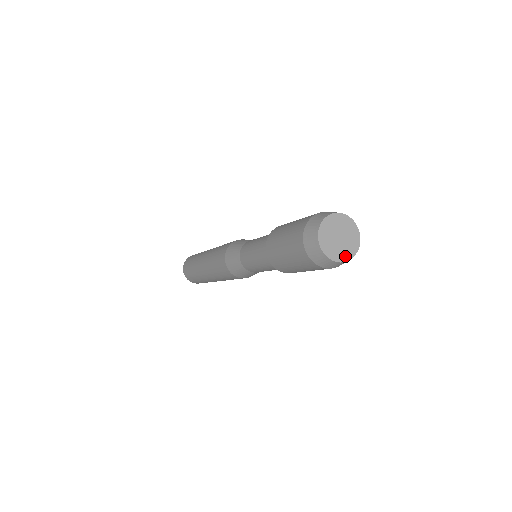
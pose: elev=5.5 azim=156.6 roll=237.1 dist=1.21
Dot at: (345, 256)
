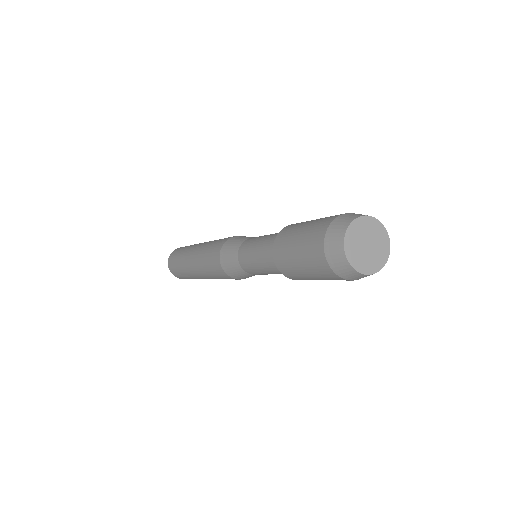
Dot at: (372, 267)
